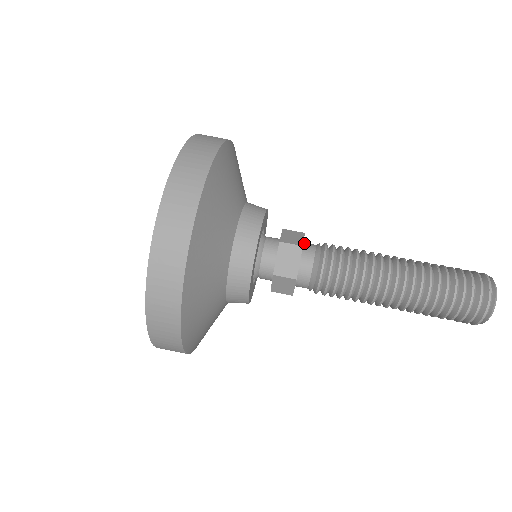
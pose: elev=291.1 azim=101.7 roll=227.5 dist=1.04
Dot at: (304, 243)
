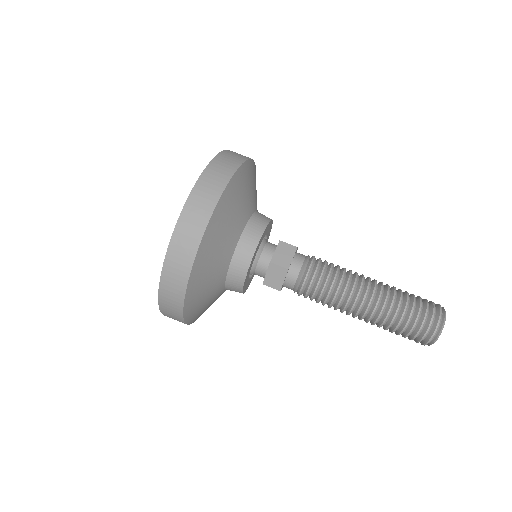
Dot at: (294, 258)
